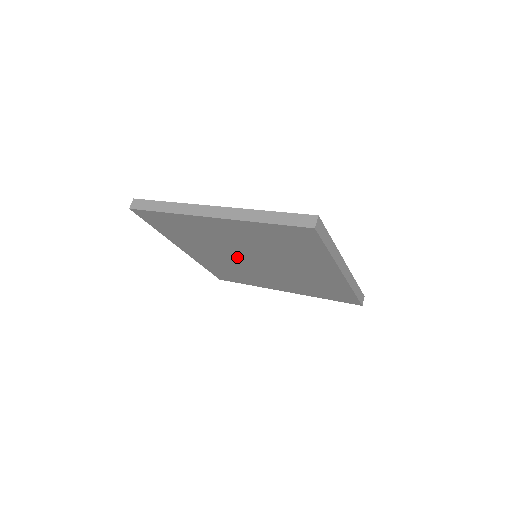
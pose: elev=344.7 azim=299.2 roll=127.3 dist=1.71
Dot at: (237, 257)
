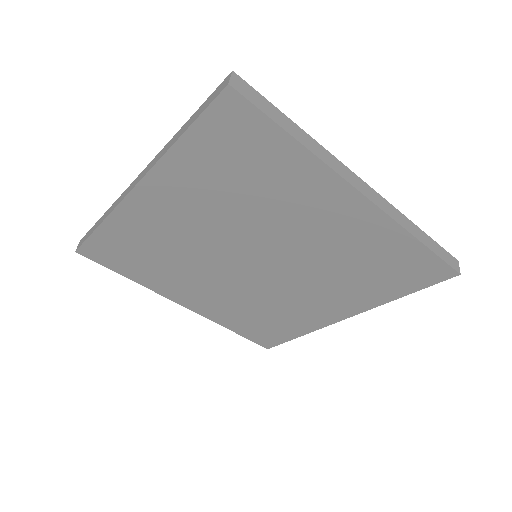
Dot at: (234, 271)
